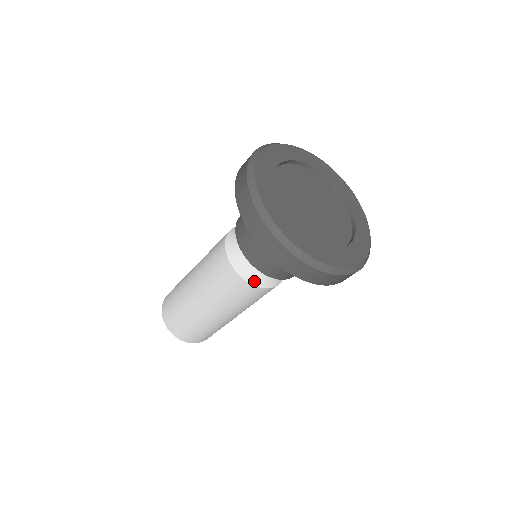
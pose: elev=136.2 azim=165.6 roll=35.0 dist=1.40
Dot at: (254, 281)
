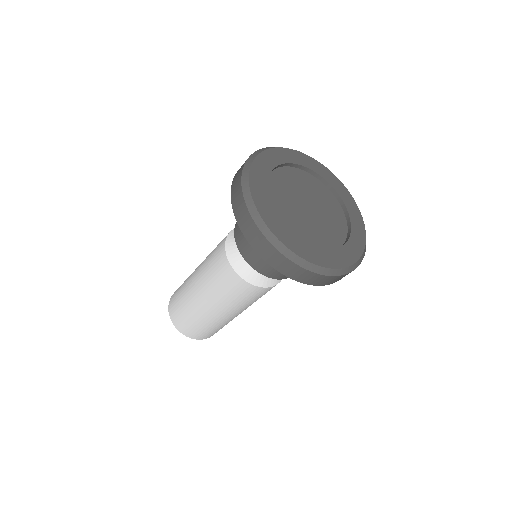
Dot at: (231, 258)
